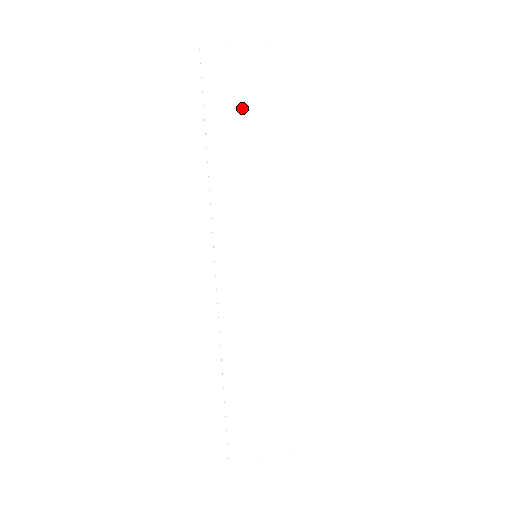
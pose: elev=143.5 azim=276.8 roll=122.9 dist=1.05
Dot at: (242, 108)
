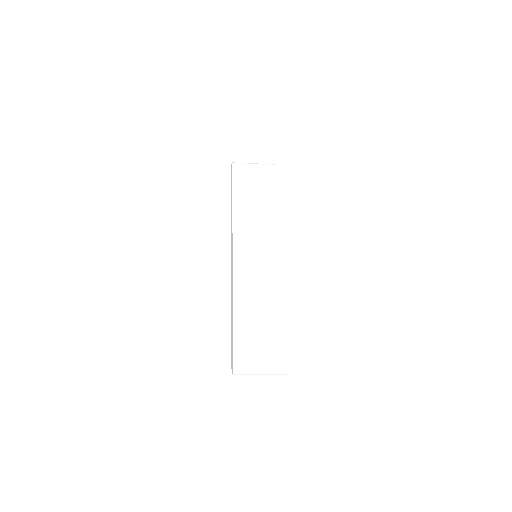
Dot at: (251, 184)
